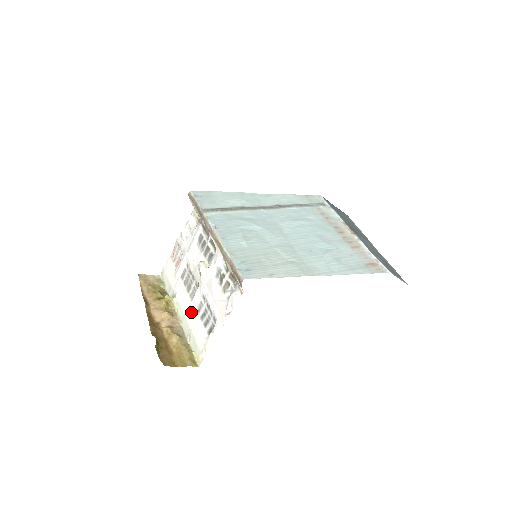
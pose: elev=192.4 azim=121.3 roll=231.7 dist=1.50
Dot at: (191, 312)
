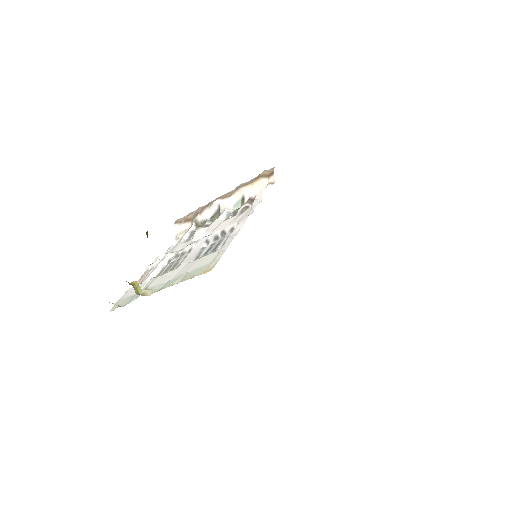
Dot at: (183, 267)
